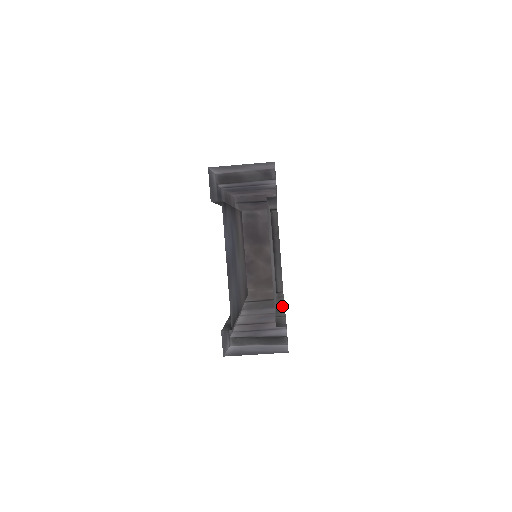
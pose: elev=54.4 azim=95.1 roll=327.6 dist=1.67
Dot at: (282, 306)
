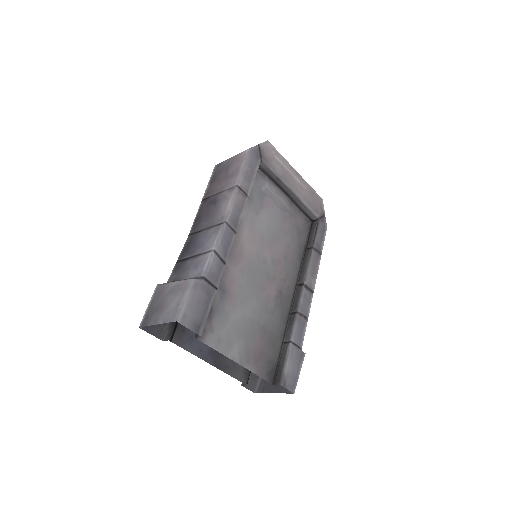
Dot at: (299, 296)
